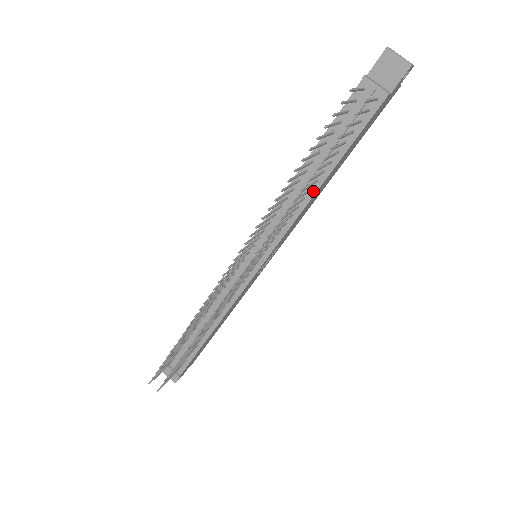
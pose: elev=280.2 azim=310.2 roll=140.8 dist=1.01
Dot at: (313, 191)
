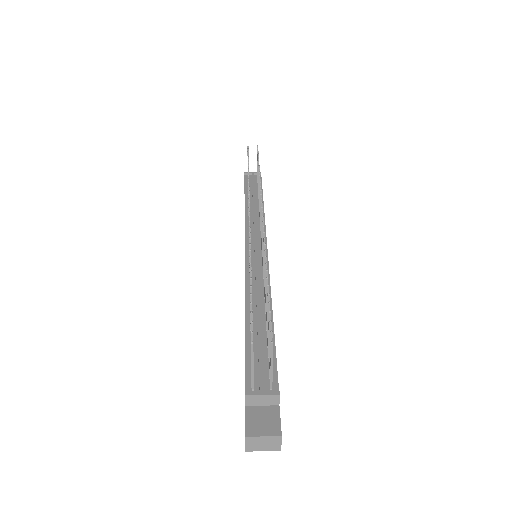
Dot at: occluded
